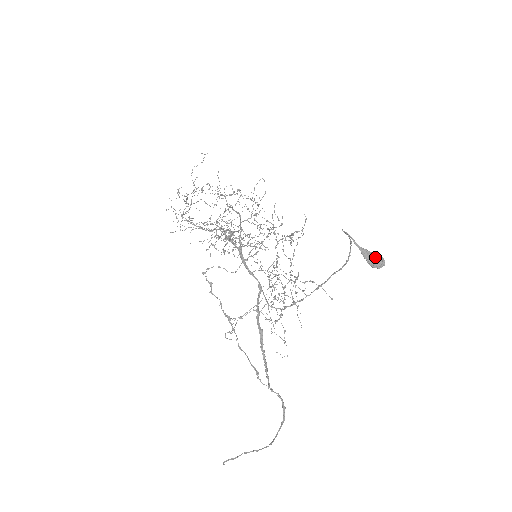
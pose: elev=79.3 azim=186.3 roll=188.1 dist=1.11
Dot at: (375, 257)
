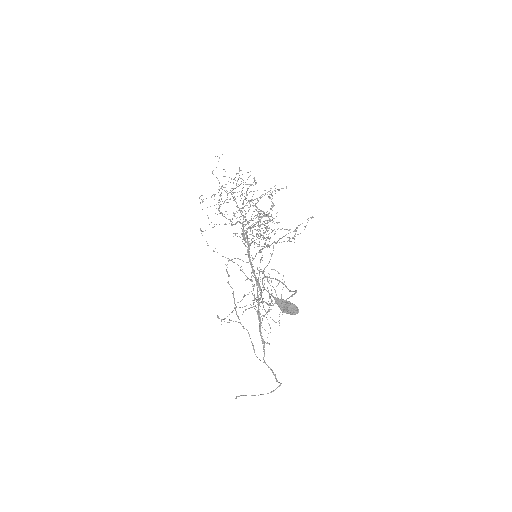
Dot at: (286, 307)
